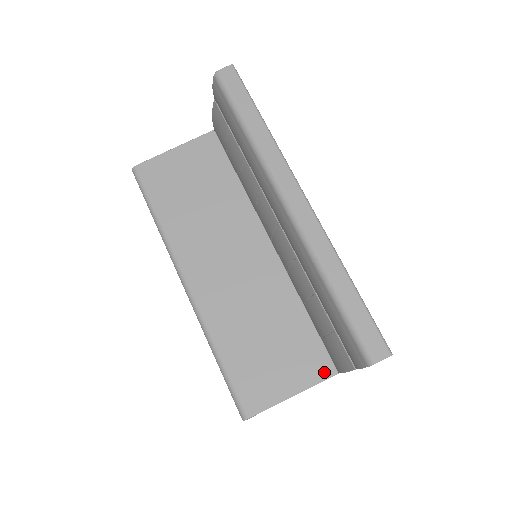
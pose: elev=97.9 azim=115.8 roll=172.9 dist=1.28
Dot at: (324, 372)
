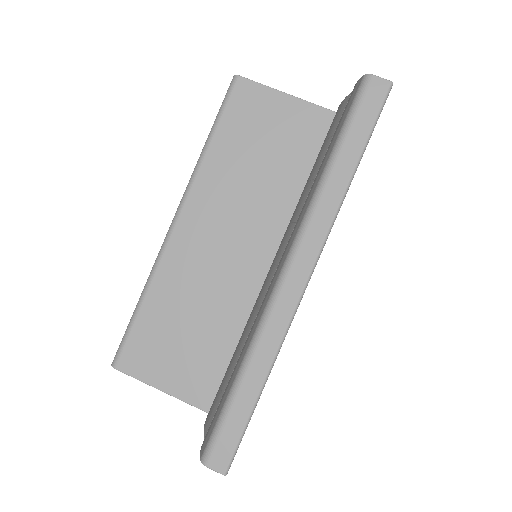
Dot at: (200, 401)
